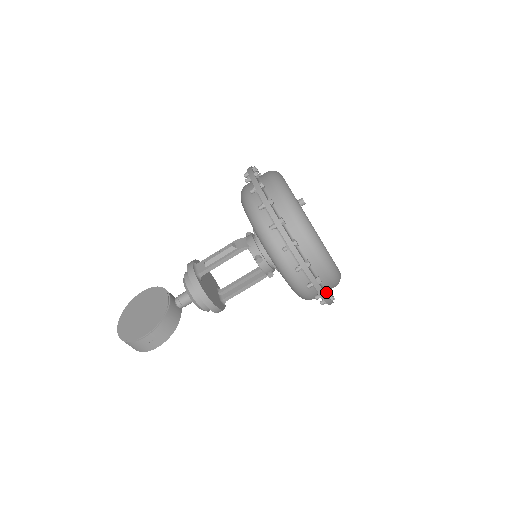
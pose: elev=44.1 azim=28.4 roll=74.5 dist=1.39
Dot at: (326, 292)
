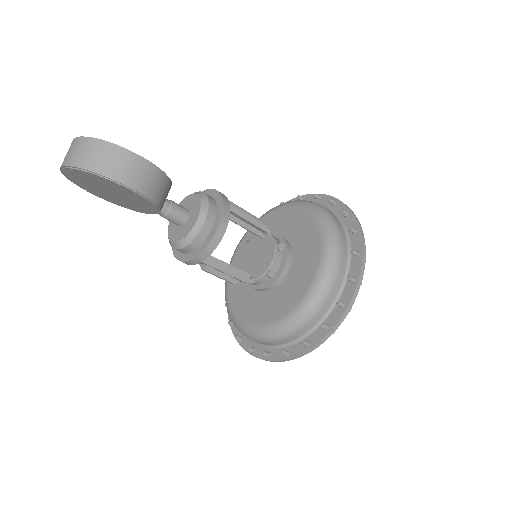
Dot at: (350, 305)
